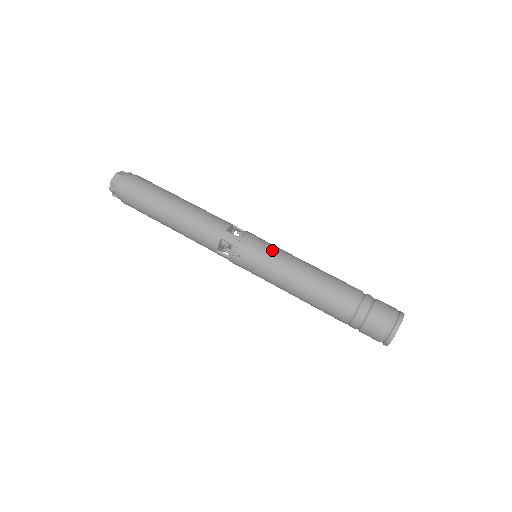
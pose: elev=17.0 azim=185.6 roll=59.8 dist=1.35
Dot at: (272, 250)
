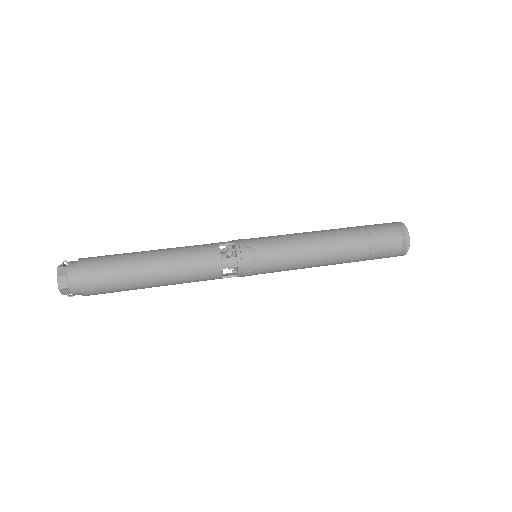
Dot at: (274, 247)
